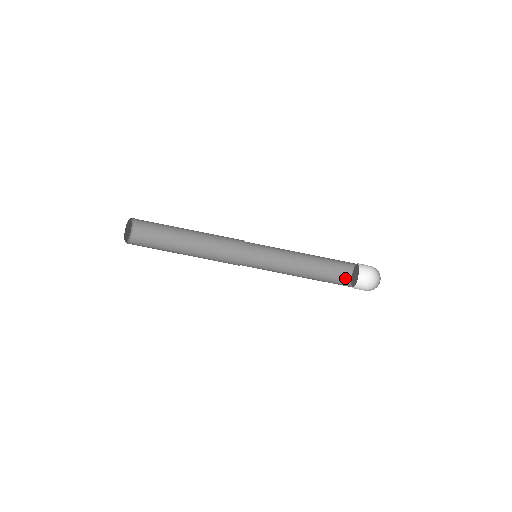
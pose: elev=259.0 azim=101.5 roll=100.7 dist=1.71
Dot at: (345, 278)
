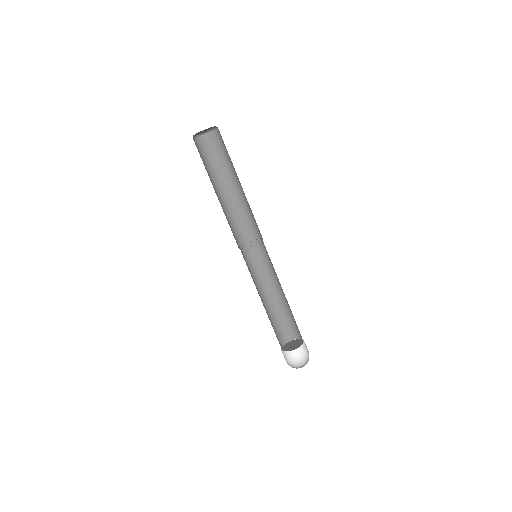
Dot at: (280, 341)
